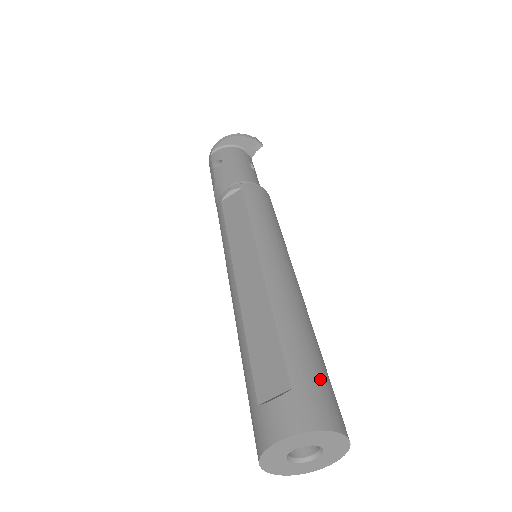
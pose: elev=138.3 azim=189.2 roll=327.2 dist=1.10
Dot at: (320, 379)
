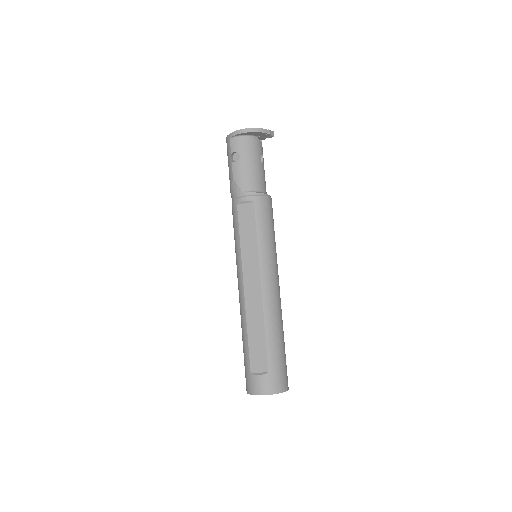
Dot at: (282, 364)
